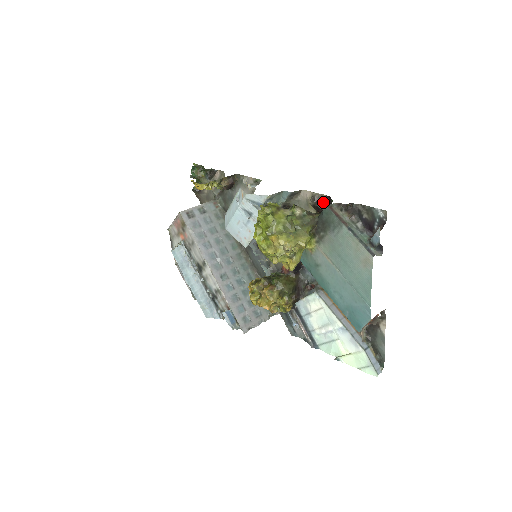
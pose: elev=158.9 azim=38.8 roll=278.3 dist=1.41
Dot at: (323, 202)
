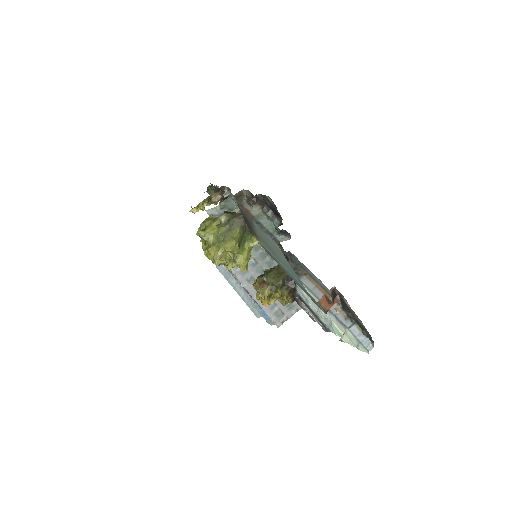
Dot at: occluded
